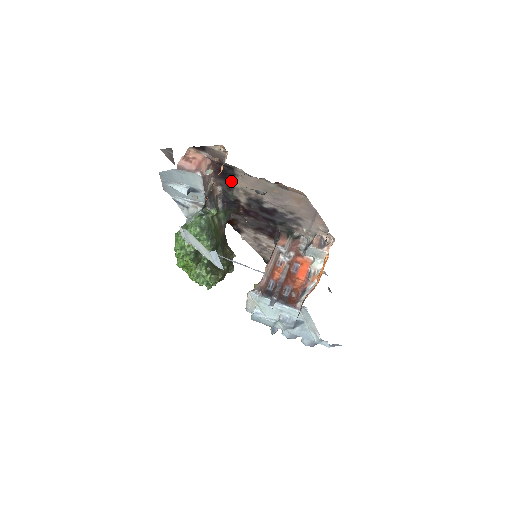
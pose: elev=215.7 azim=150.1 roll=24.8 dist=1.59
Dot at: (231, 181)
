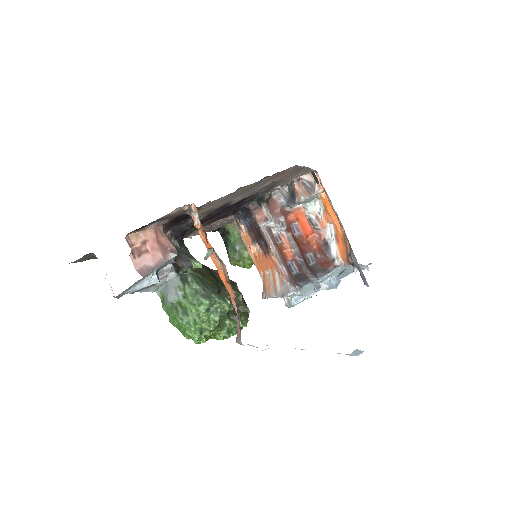
Dot at: (187, 217)
